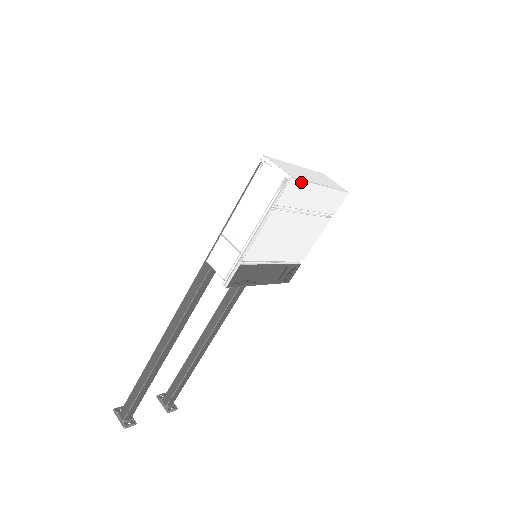
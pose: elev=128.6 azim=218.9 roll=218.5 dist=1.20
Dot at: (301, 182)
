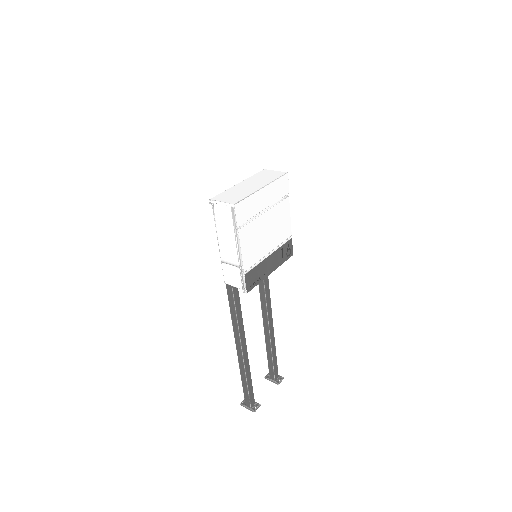
Dot at: (244, 201)
